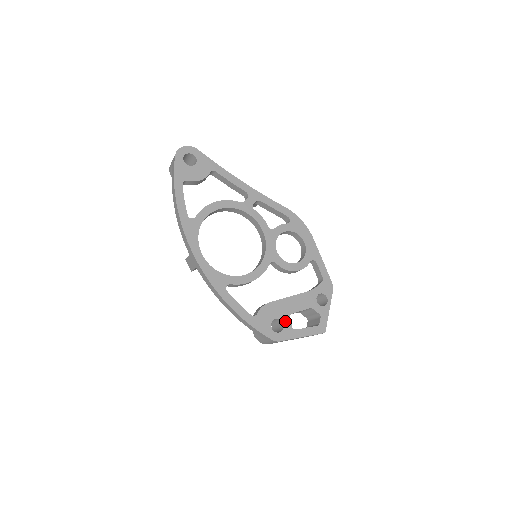
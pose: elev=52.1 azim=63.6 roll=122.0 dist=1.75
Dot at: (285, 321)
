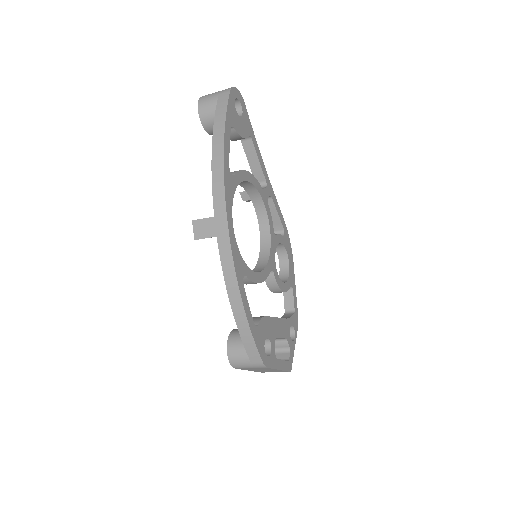
Dot at: (272, 345)
